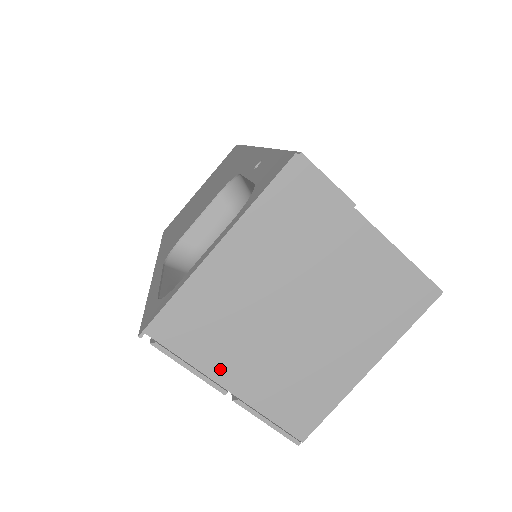
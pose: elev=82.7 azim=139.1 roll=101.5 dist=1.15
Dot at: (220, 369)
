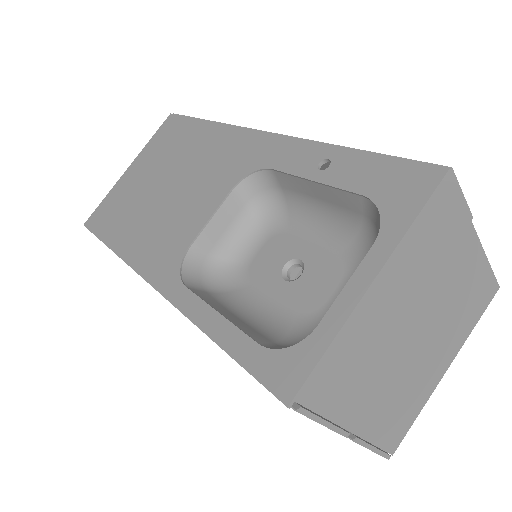
Dot at: (349, 413)
